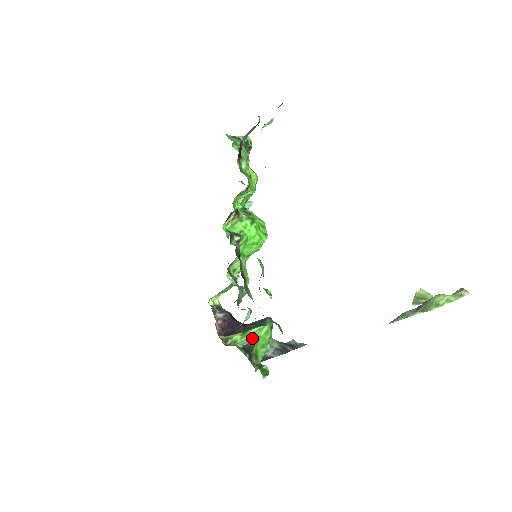
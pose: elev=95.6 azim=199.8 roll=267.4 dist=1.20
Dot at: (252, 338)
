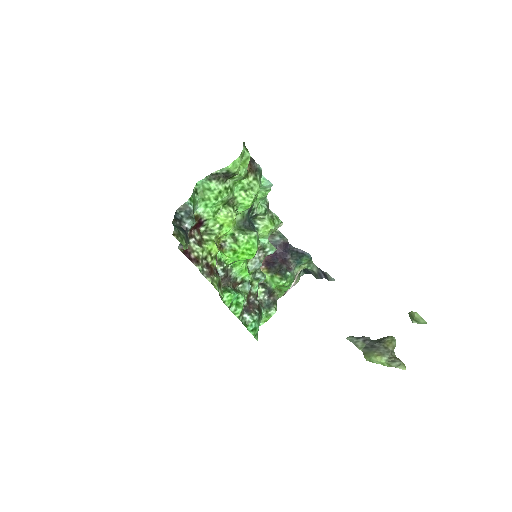
Dot at: (273, 285)
